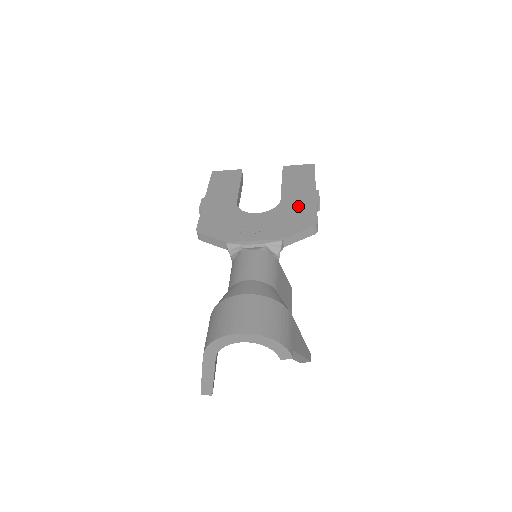
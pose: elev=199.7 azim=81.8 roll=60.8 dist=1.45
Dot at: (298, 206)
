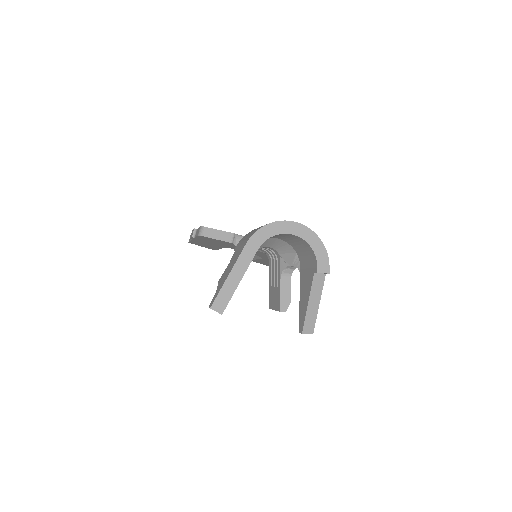
Dot at: occluded
